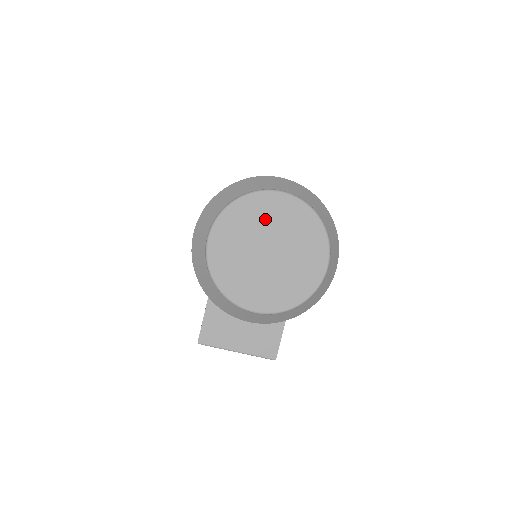
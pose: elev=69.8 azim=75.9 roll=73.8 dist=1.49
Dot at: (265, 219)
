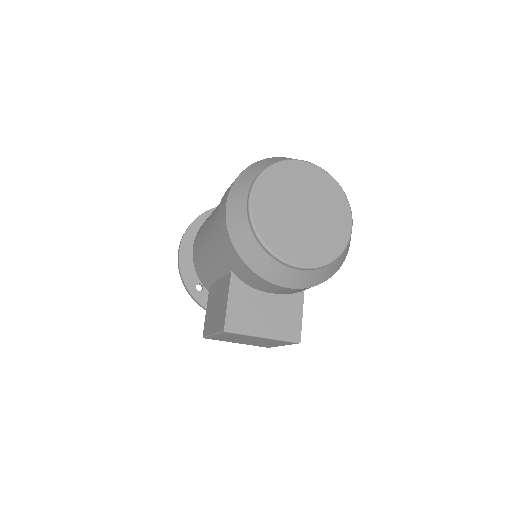
Dot at: (296, 183)
